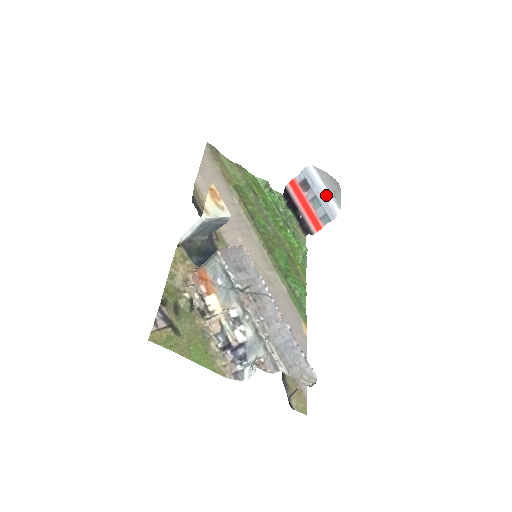
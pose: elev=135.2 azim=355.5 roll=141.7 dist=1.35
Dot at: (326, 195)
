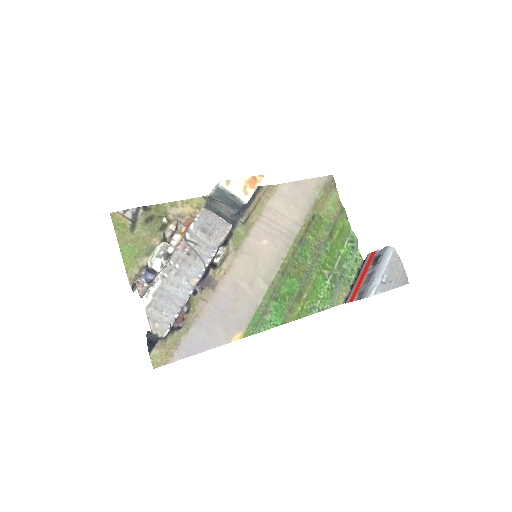
Dot at: (378, 276)
